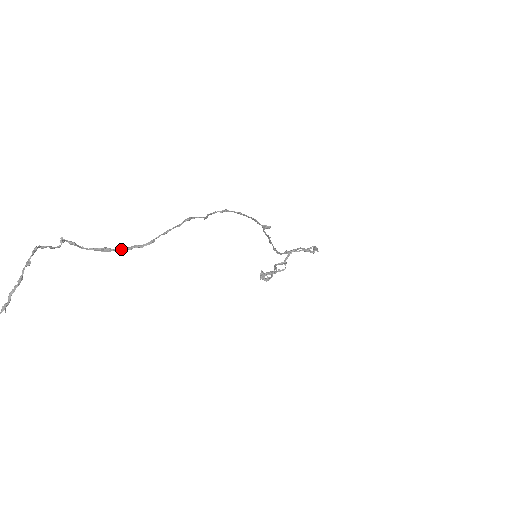
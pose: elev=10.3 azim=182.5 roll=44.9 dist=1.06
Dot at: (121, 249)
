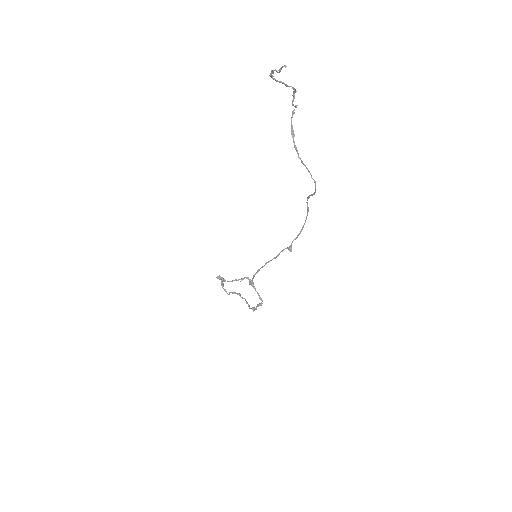
Dot at: occluded
